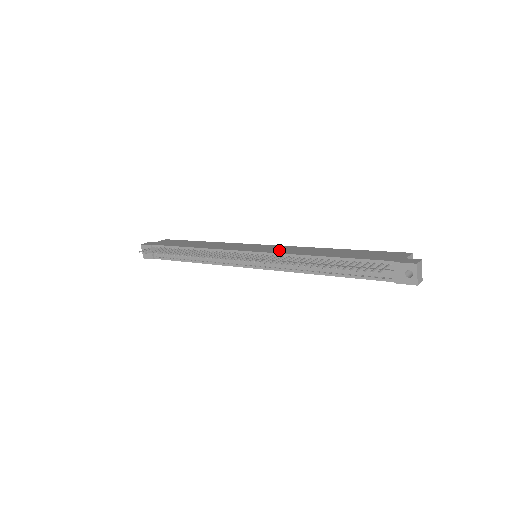
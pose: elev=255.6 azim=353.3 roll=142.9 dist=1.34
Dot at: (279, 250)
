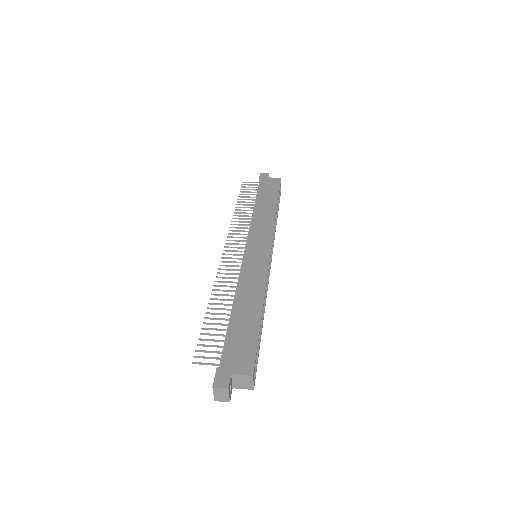
Dot at: (250, 269)
